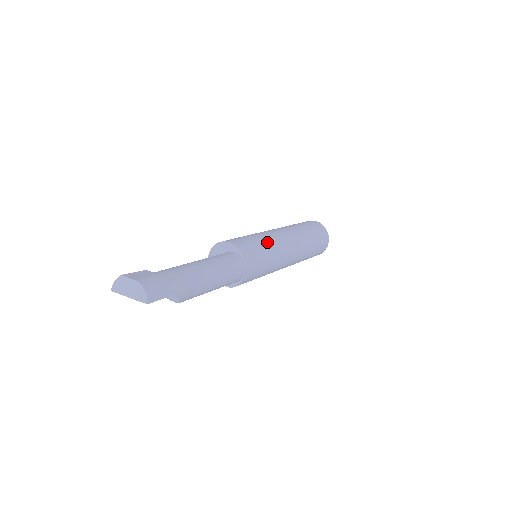
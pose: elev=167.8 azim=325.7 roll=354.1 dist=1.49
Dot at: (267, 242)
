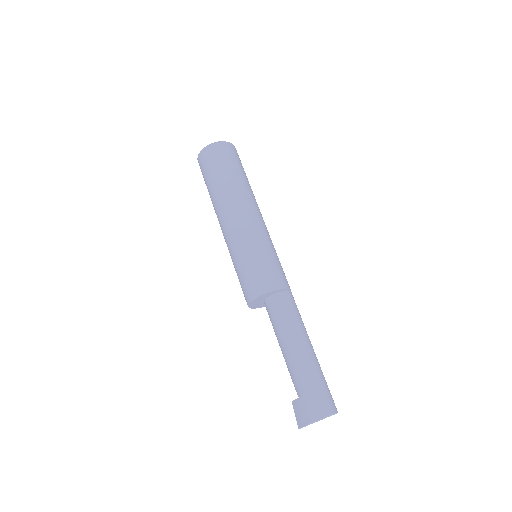
Dot at: (269, 246)
